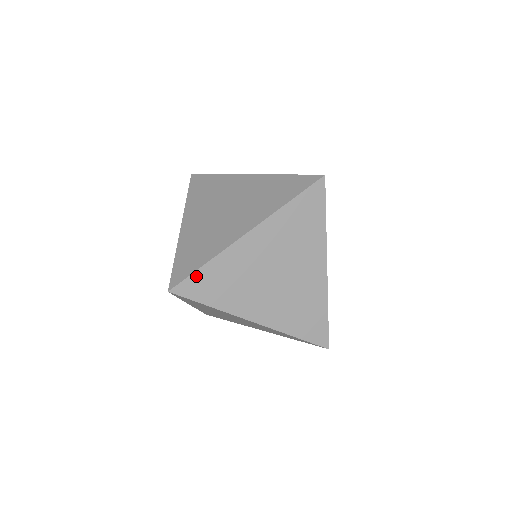
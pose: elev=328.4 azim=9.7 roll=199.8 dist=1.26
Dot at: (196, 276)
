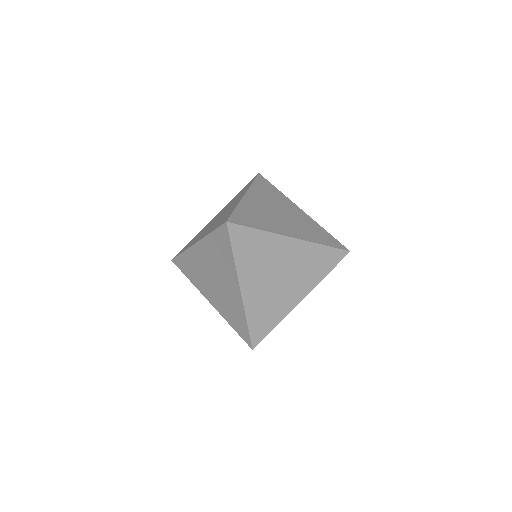
Dot at: (236, 214)
